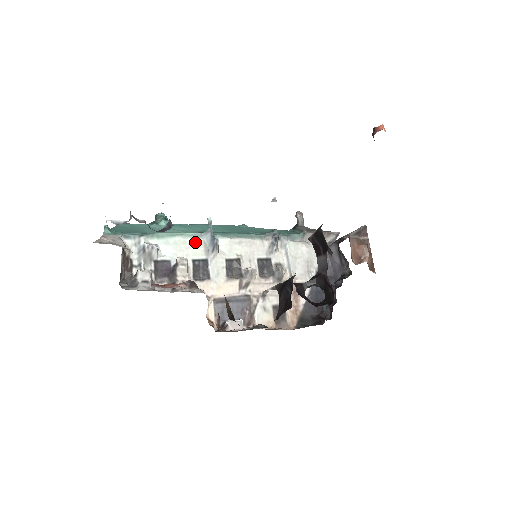
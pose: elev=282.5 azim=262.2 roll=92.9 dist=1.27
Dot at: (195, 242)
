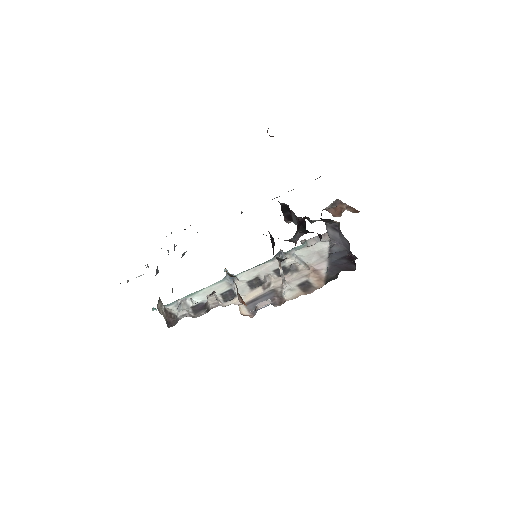
Dot at: (219, 285)
